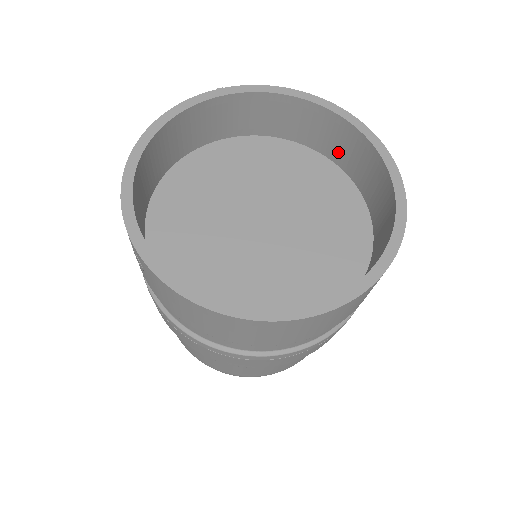
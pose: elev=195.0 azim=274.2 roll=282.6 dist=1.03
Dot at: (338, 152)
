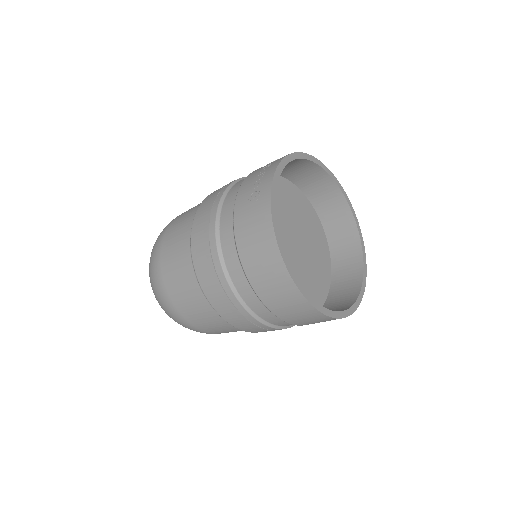
Dot at: (339, 255)
